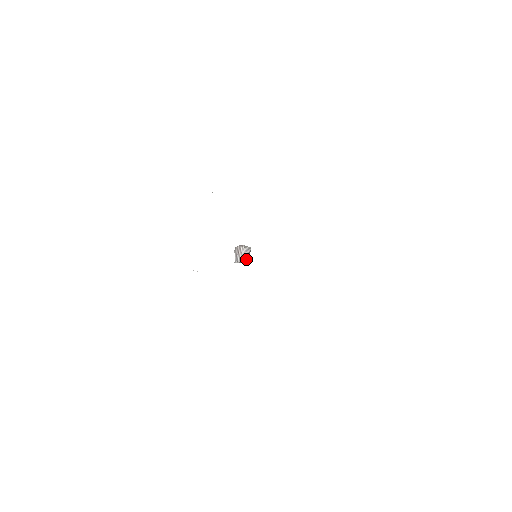
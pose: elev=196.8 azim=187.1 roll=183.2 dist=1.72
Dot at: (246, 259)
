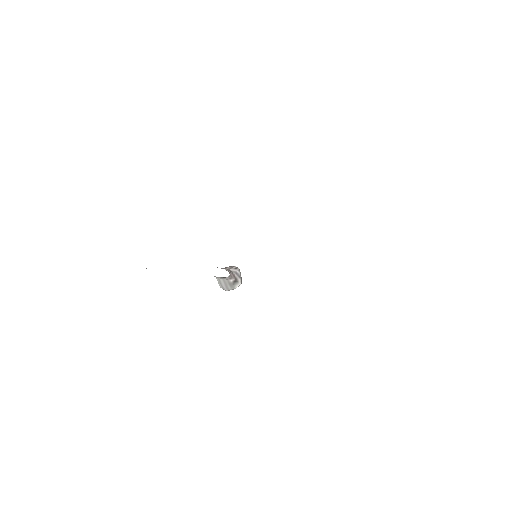
Dot at: (230, 274)
